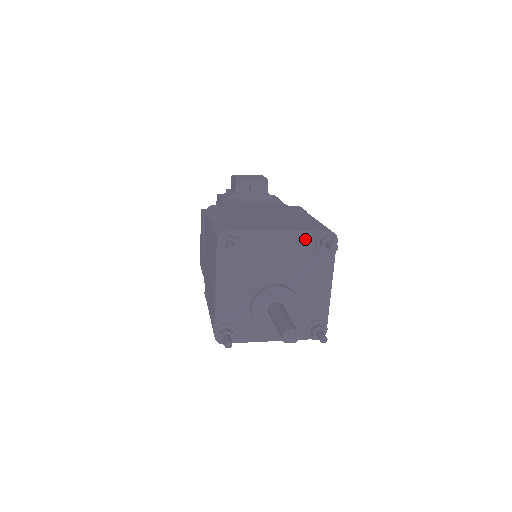
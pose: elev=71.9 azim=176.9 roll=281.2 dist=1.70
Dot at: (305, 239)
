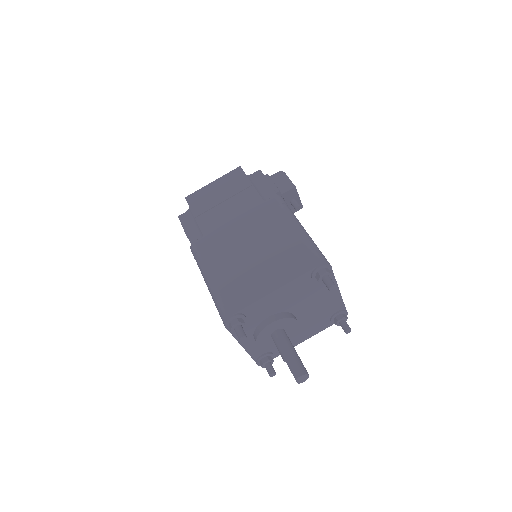
Dot at: (337, 306)
